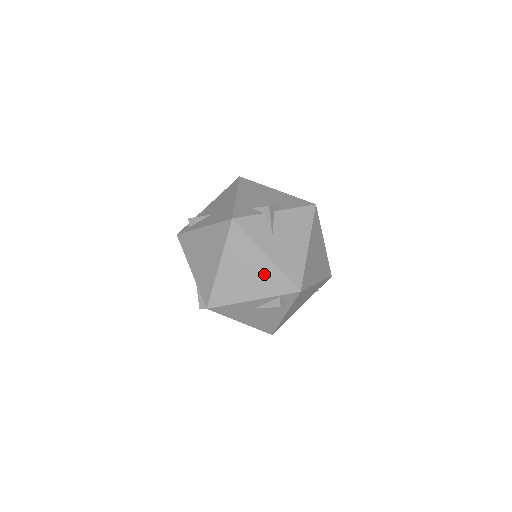
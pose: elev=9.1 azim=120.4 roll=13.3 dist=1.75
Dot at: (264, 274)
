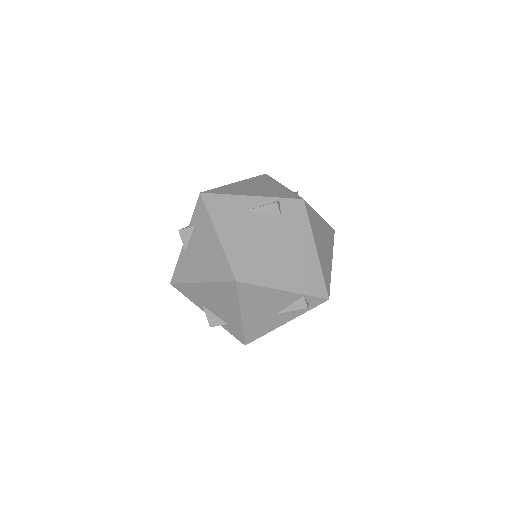
Dot at: (274, 190)
